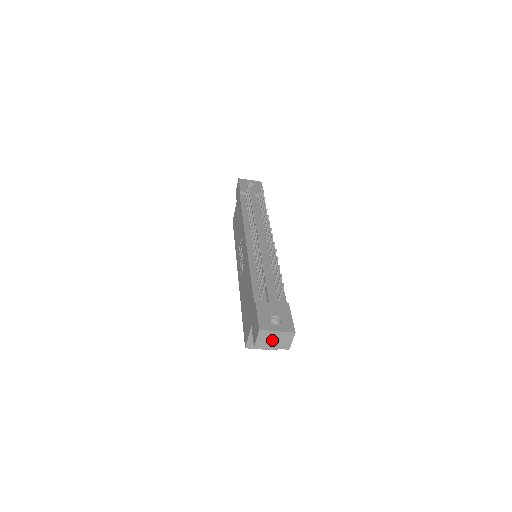
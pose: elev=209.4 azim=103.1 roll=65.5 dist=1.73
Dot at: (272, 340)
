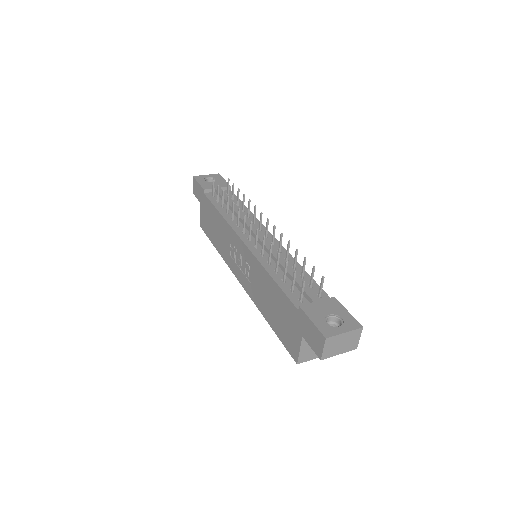
Dot at: (339, 345)
